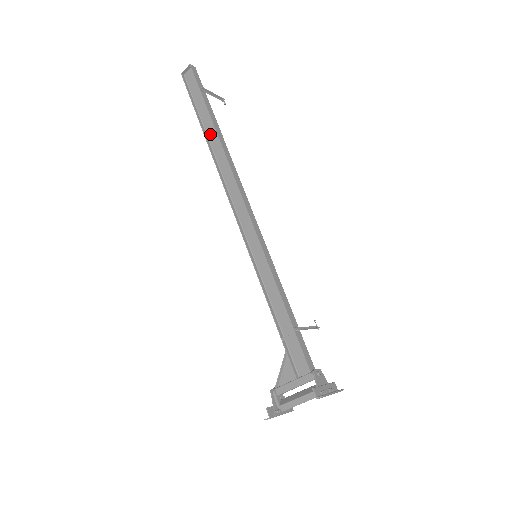
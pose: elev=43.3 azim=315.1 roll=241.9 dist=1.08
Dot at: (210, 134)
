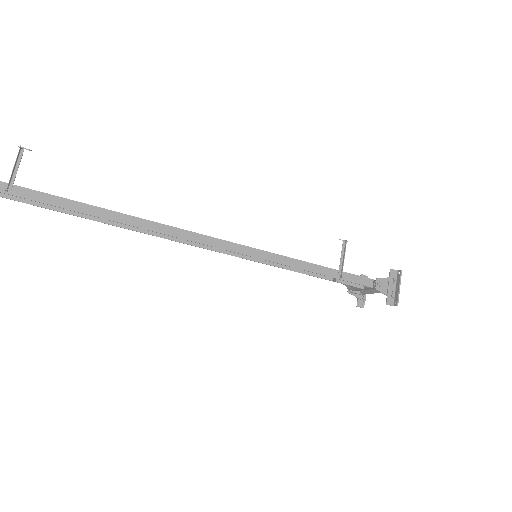
Dot at: occluded
